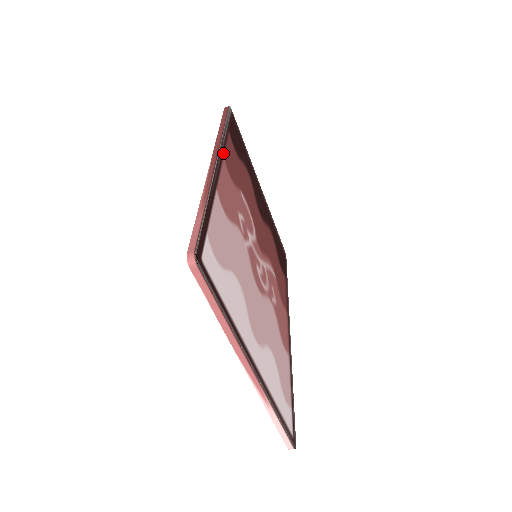
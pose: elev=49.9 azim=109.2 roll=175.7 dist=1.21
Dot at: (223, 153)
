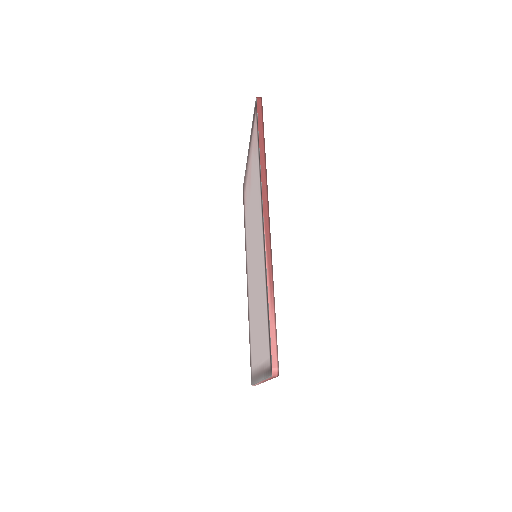
Dot at: occluded
